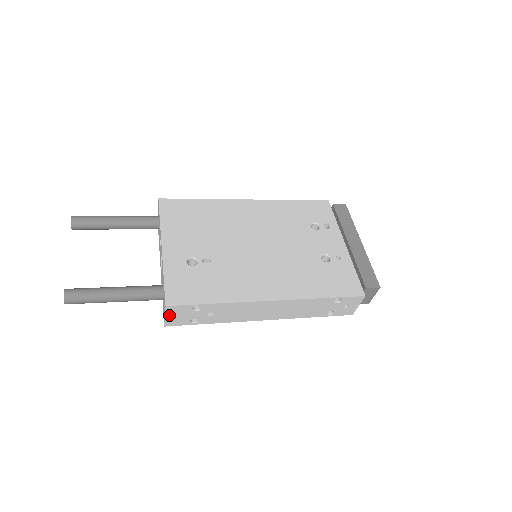
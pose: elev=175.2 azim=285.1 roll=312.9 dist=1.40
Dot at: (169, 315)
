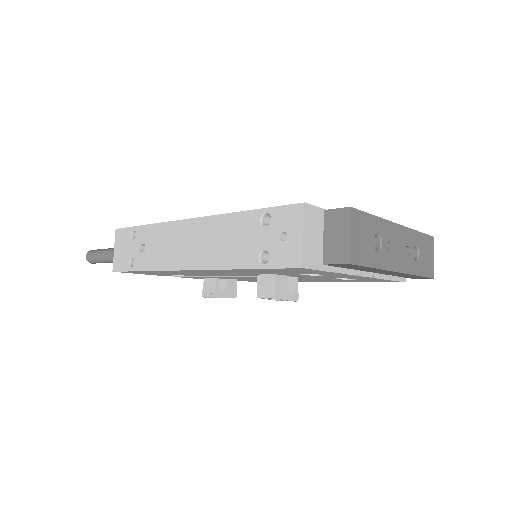
Dot at: (117, 248)
